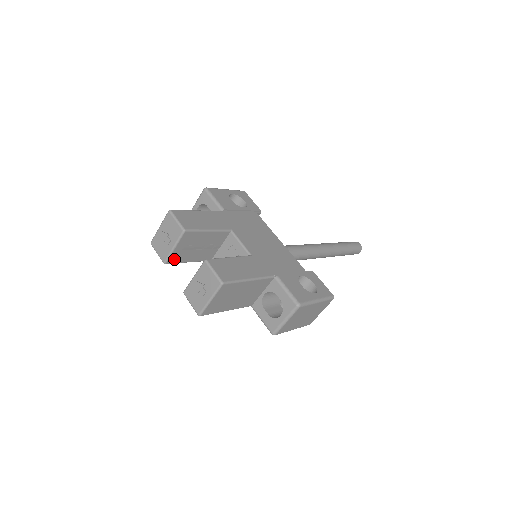
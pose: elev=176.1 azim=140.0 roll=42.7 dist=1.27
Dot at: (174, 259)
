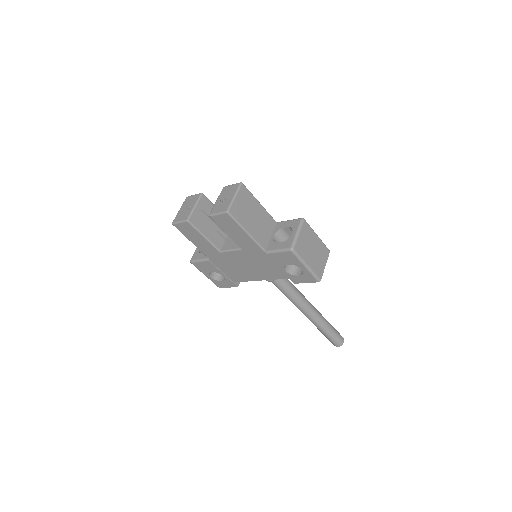
Dot at: (194, 221)
